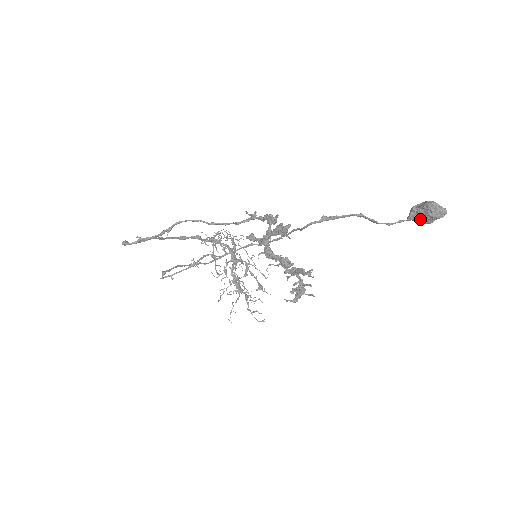
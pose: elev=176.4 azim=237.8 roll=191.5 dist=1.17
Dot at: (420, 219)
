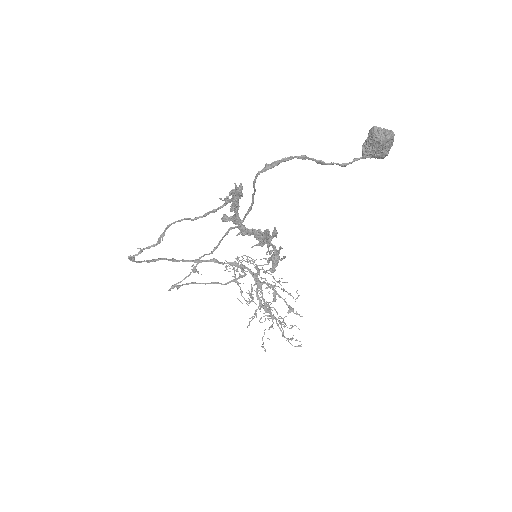
Dot at: (373, 152)
